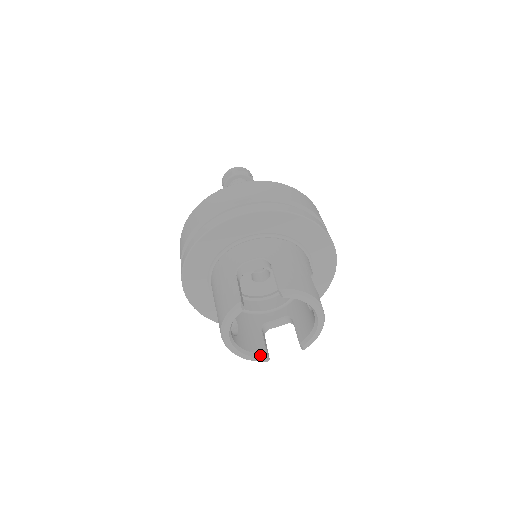
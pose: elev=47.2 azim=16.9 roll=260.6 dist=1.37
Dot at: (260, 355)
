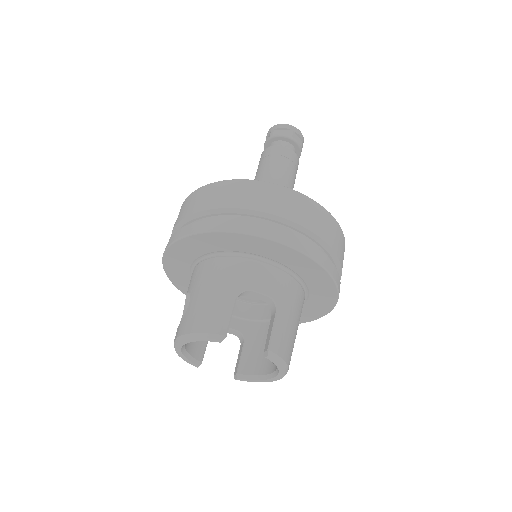
Dot at: (196, 361)
